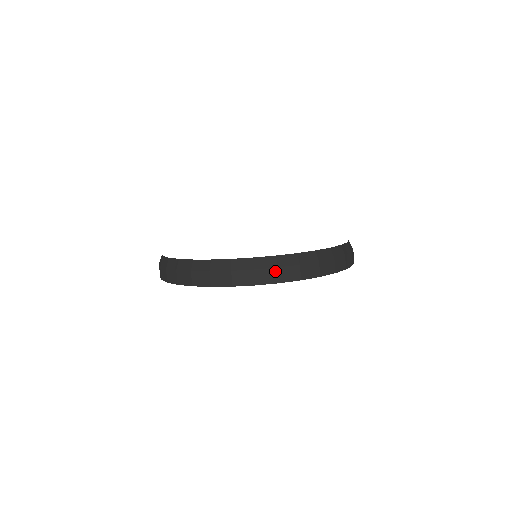
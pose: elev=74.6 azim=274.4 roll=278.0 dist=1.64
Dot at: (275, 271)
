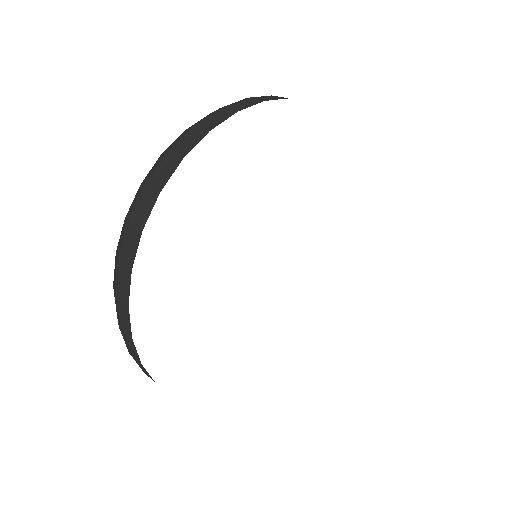
Dot at: (247, 100)
